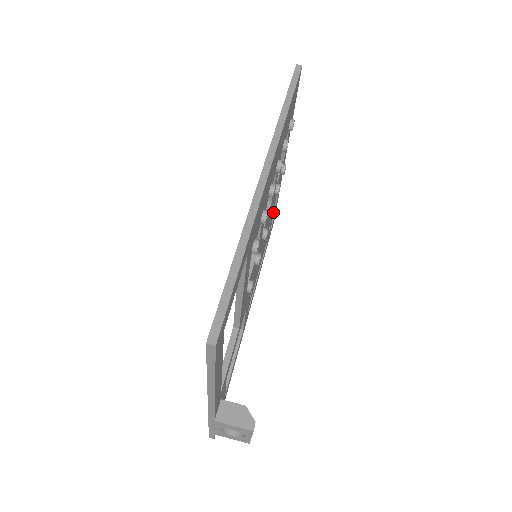
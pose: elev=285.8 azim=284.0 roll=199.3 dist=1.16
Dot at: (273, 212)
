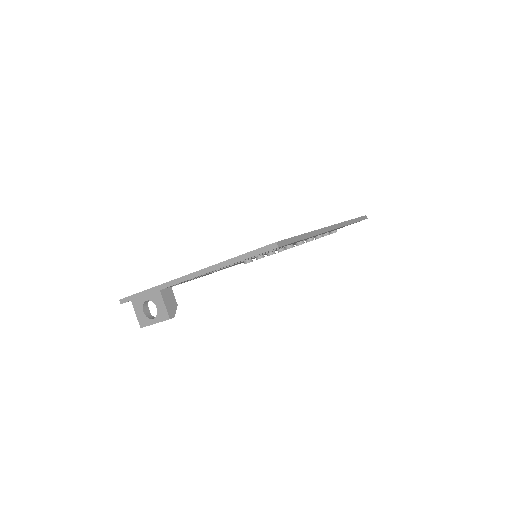
Dot at: occluded
